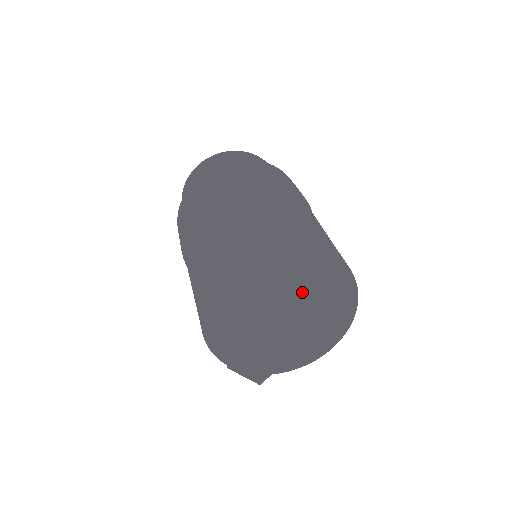
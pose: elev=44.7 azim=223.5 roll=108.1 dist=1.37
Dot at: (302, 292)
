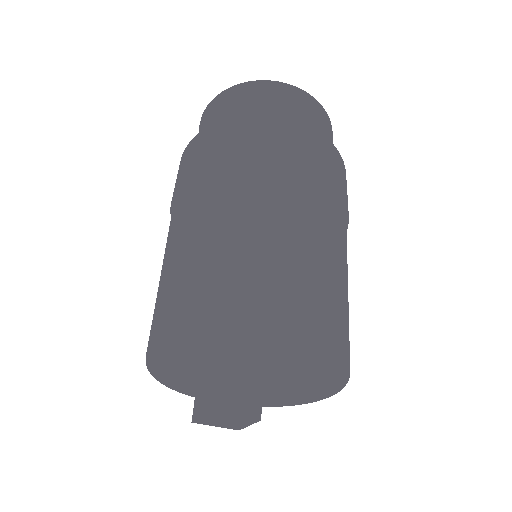
Dot at: (252, 366)
